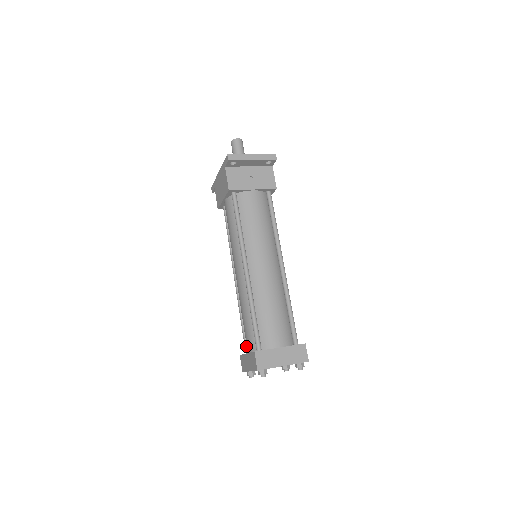
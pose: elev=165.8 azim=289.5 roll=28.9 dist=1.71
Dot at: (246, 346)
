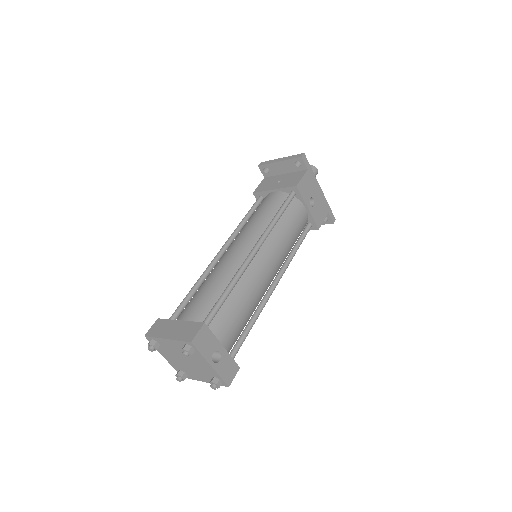
Dot at: occluded
